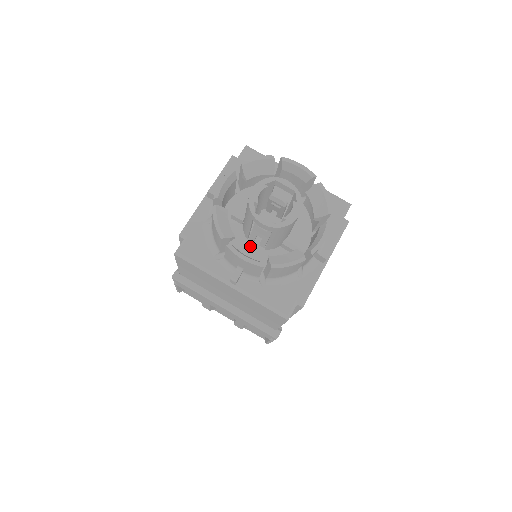
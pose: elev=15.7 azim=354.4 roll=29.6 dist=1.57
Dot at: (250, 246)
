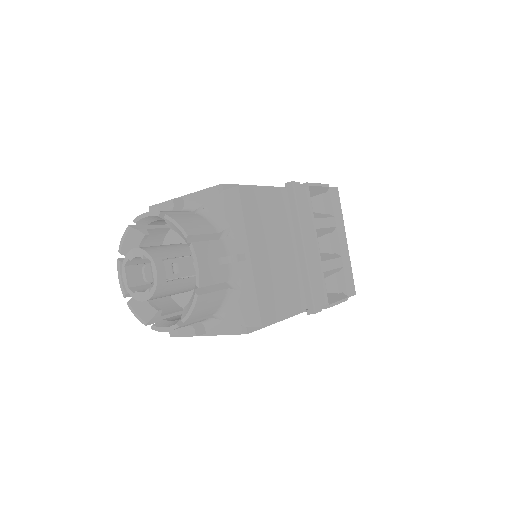
Dot at: occluded
